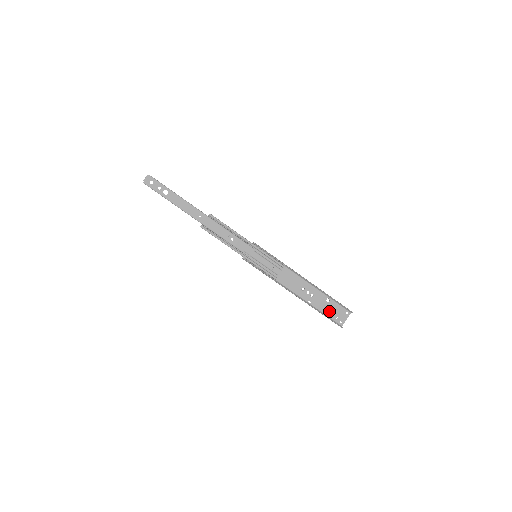
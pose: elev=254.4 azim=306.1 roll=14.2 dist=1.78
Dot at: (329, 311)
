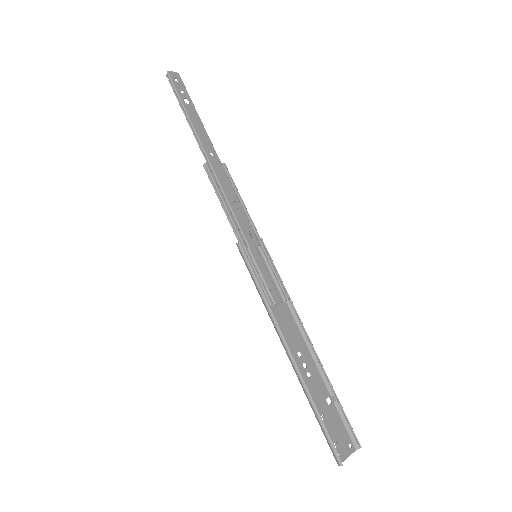
Dot at: (326, 421)
